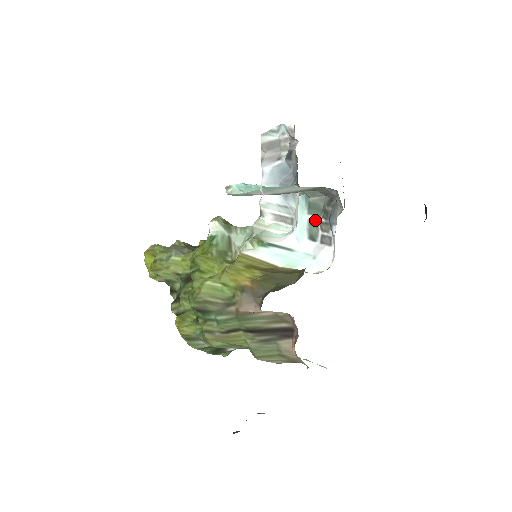
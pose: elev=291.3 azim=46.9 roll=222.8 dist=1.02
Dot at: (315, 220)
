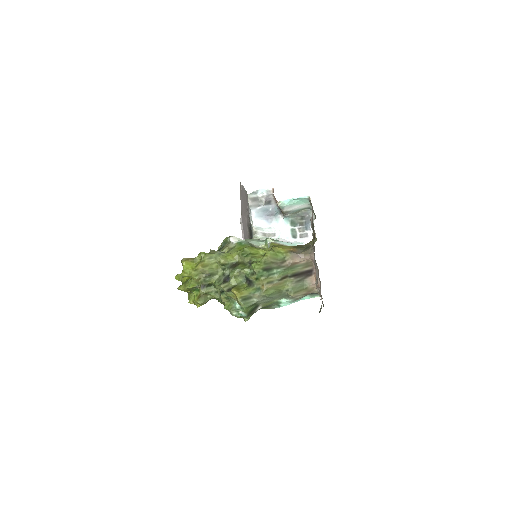
Dot at: (294, 228)
